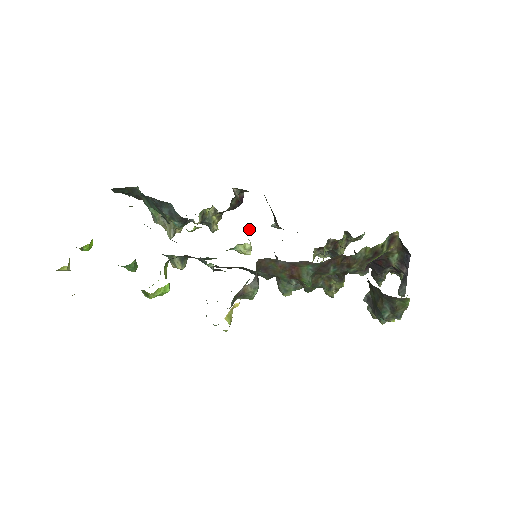
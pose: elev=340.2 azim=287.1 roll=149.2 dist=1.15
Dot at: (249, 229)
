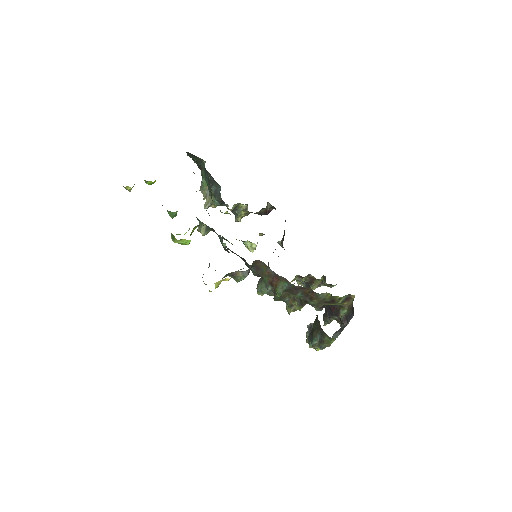
Dot at: (262, 235)
